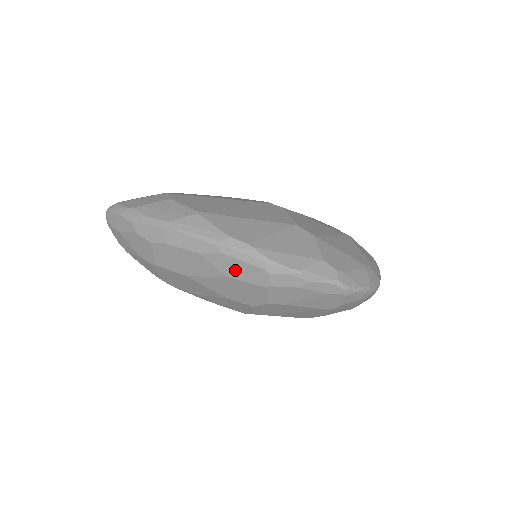
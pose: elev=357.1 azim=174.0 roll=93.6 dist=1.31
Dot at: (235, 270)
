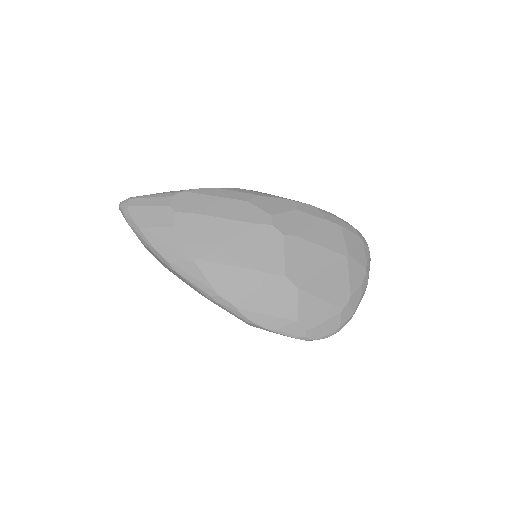
Dot at: occluded
